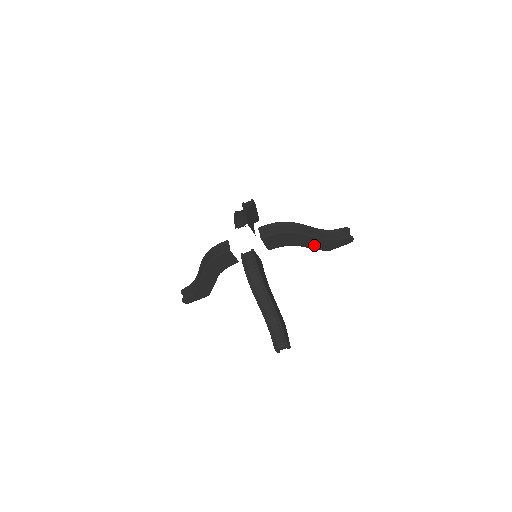
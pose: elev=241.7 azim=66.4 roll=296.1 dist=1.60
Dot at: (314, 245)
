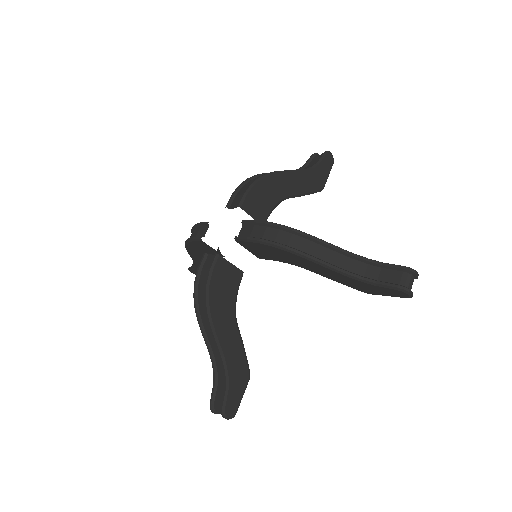
Dot at: (303, 187)
